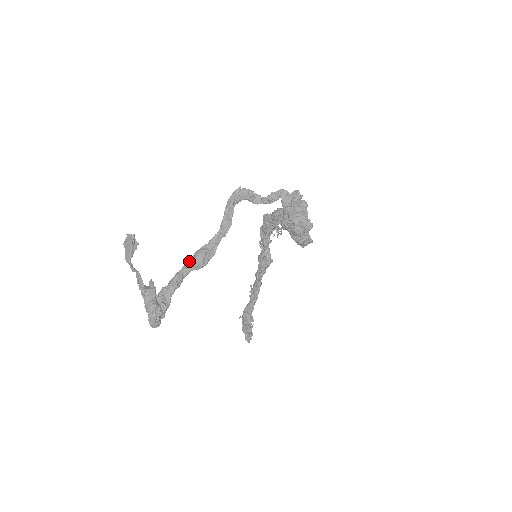
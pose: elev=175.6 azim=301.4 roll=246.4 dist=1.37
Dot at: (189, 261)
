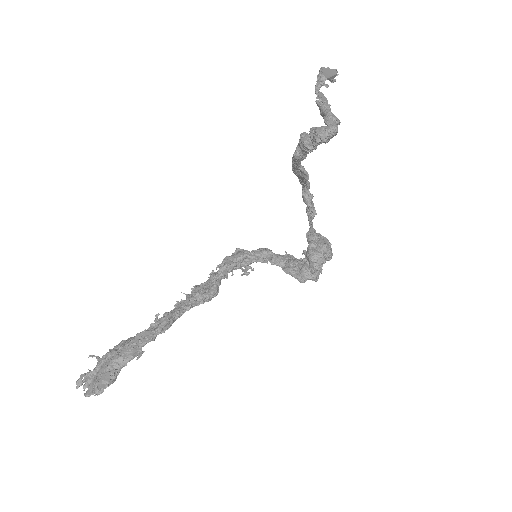
Dot at: occluded
